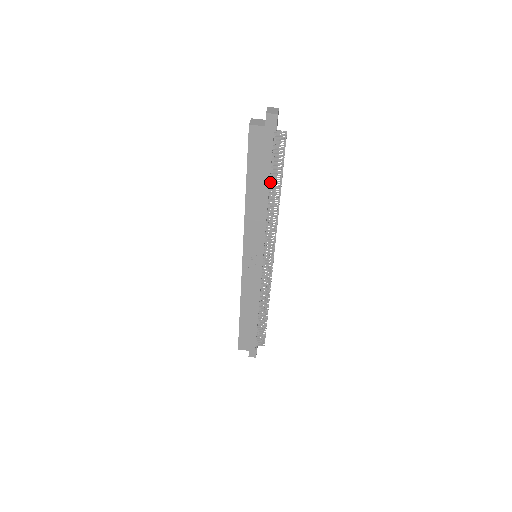
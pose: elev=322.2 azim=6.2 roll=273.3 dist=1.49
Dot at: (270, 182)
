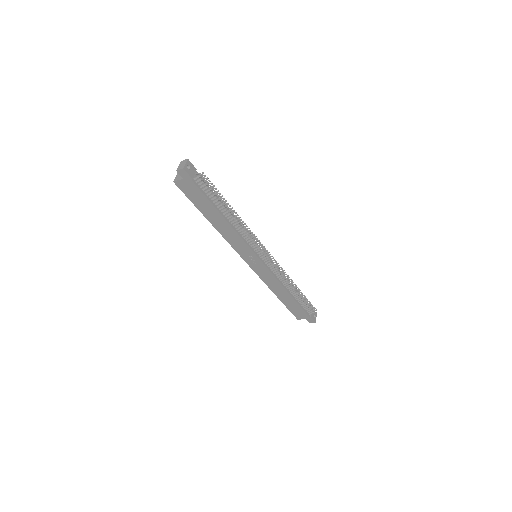
Dot at: (219, 209)
